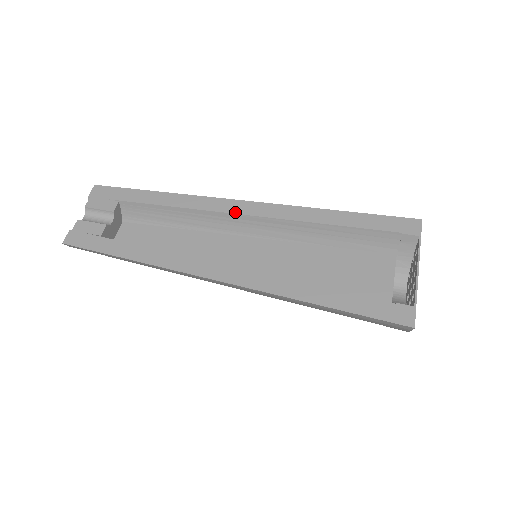
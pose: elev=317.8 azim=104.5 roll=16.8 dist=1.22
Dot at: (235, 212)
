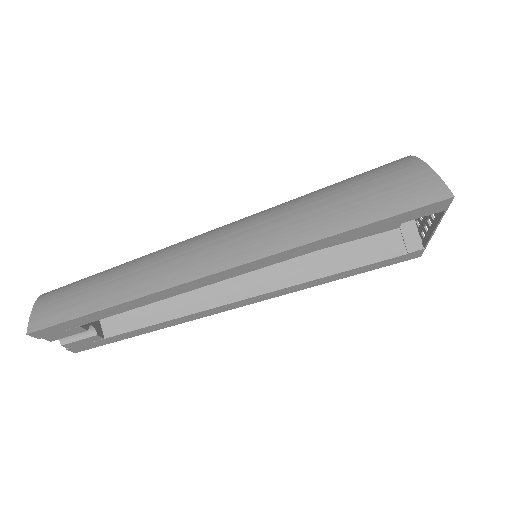
Dot at: occluded
